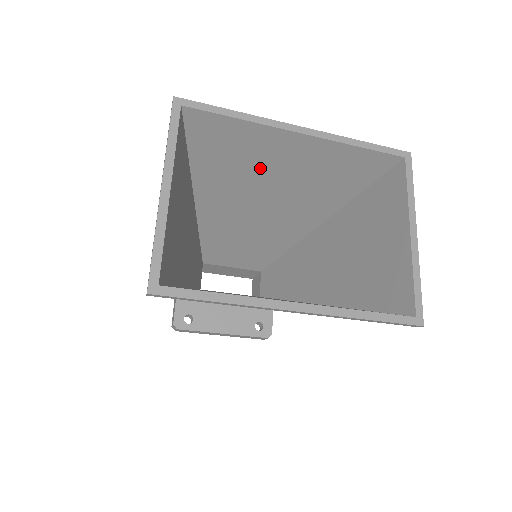
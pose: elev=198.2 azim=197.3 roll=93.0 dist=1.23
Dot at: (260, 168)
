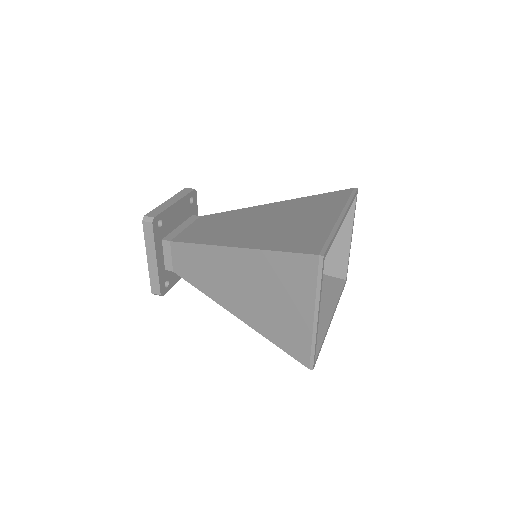
Dot at: occluded
